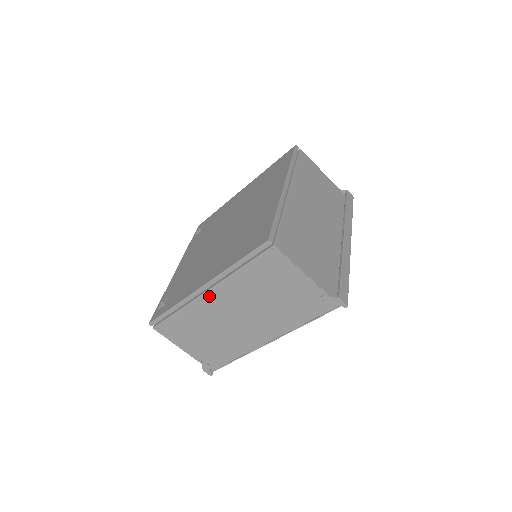
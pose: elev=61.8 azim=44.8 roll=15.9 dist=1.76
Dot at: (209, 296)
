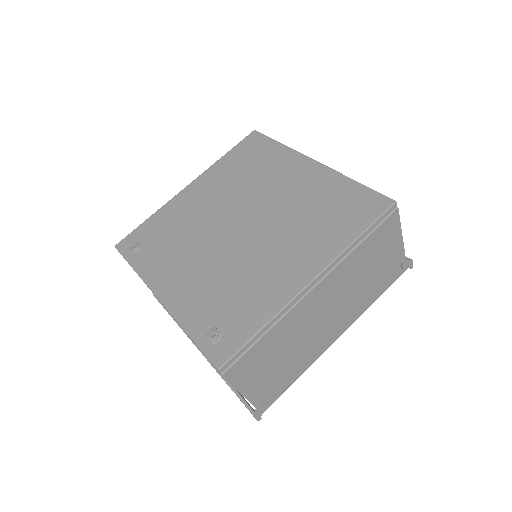
Dot at: (315, 292)
